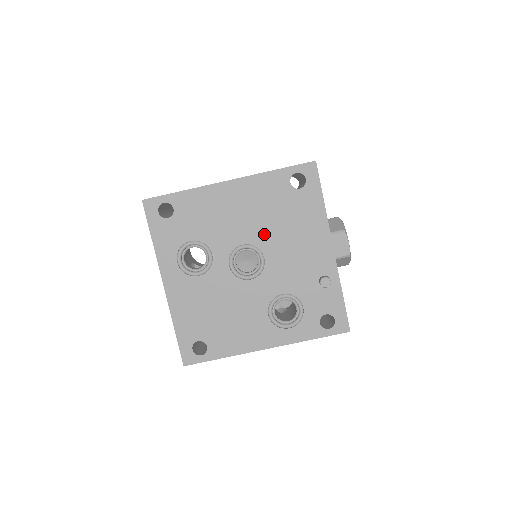
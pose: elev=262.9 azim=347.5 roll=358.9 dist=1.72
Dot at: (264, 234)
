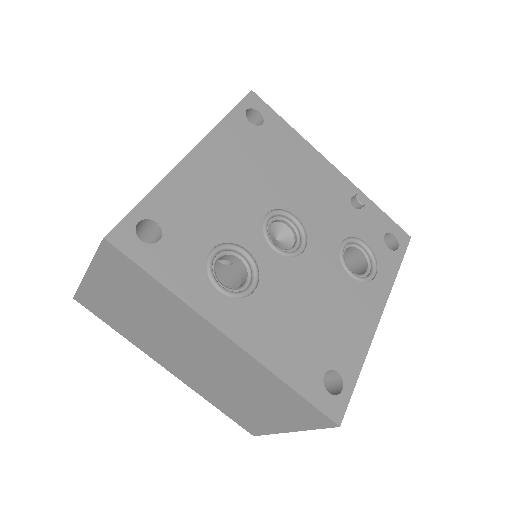
Dot at: (273, 190)
